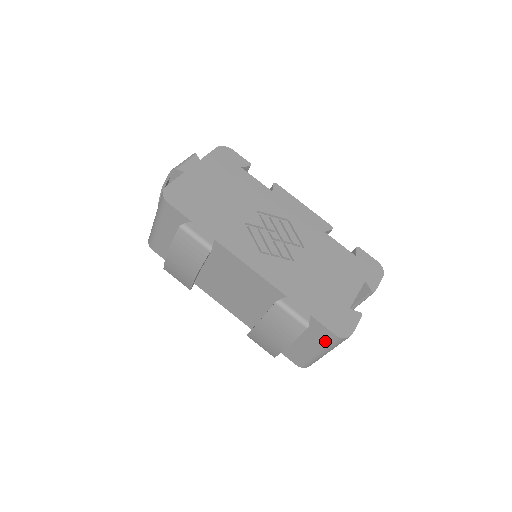
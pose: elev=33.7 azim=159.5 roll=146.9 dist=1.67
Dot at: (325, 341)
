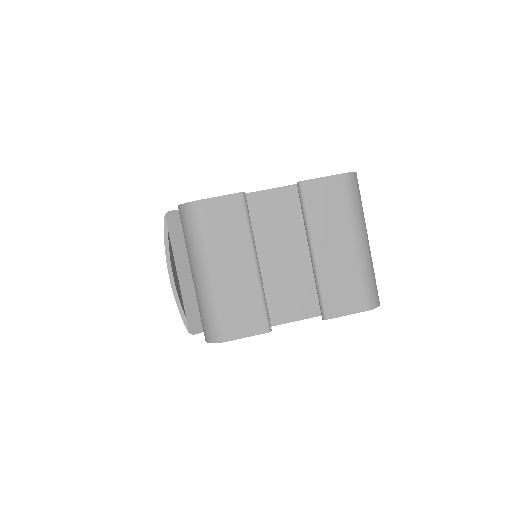
Dot at: (184, 234)
